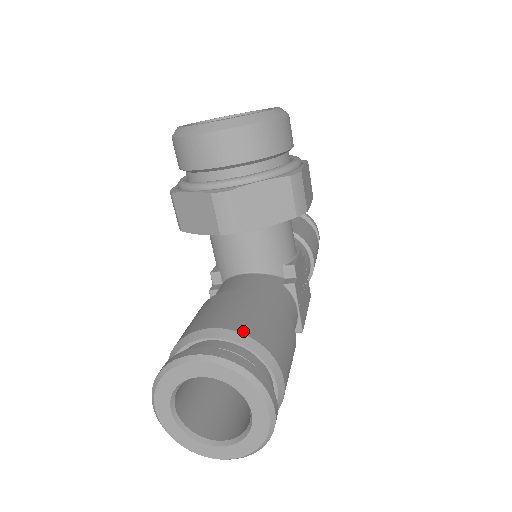
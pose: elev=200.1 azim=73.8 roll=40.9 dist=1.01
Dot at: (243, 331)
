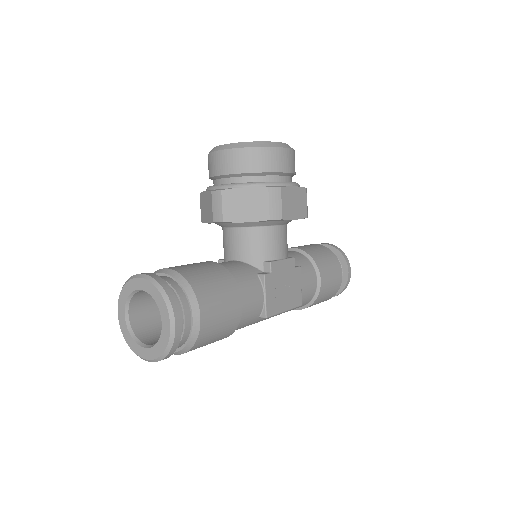
Dot at: (184, 274)
